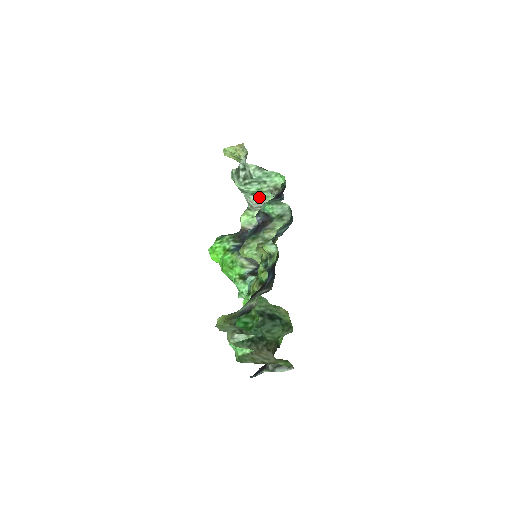
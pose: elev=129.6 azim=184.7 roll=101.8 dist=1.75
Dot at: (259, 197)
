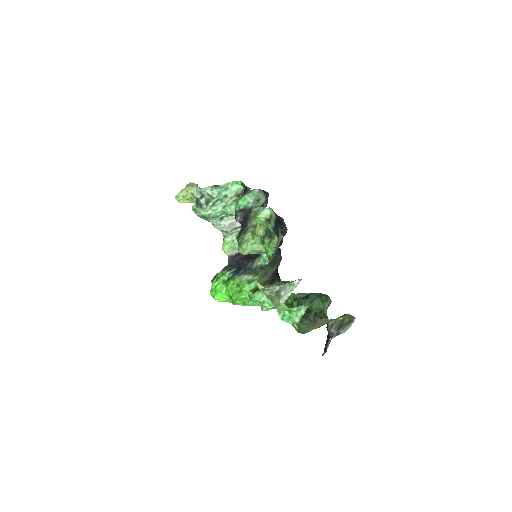
Dot at: (228, 219)
